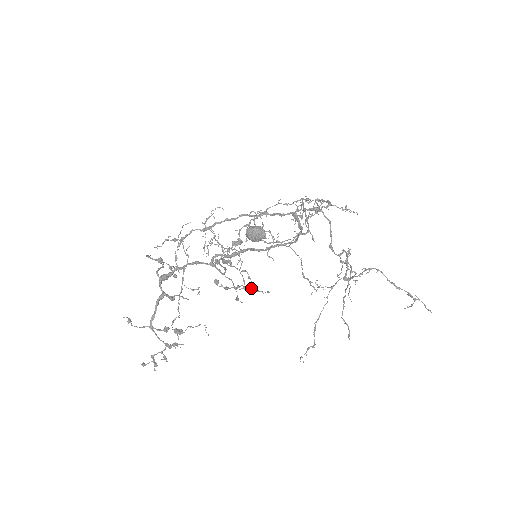
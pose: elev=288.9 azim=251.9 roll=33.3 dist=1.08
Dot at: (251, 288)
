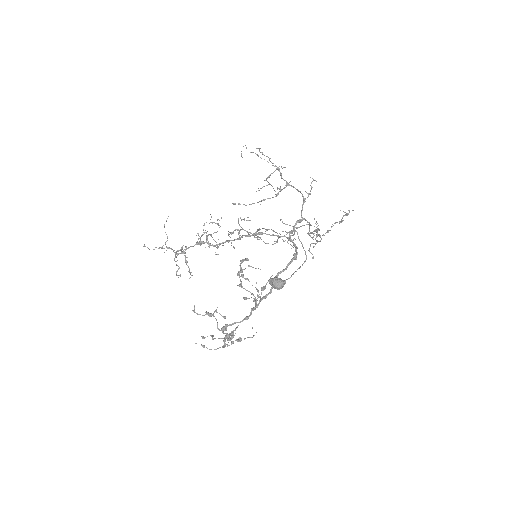
Dot at: occluded
